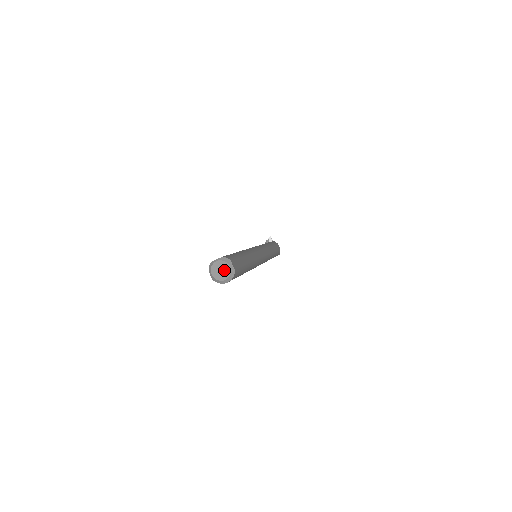
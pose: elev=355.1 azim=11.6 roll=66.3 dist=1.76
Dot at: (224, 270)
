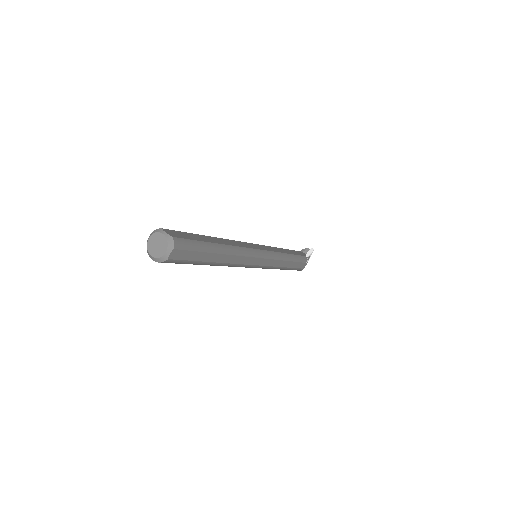
Dot at: (160, 248)
